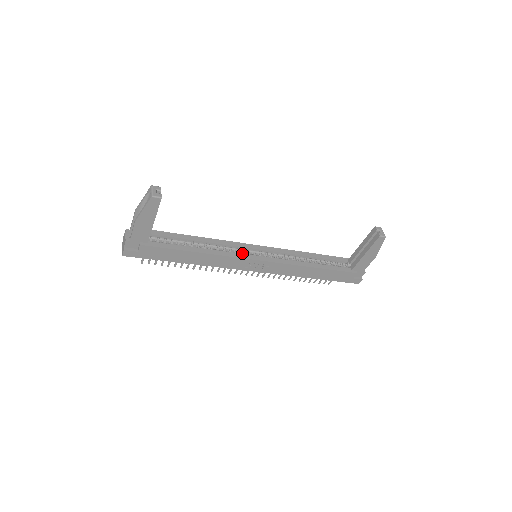
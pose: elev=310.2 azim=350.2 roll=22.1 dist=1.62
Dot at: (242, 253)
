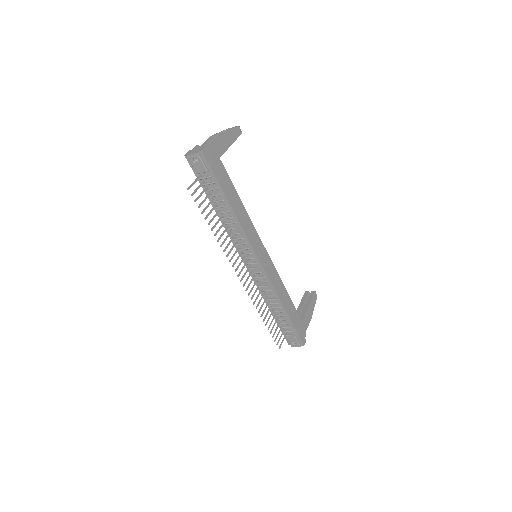
Dot at: occluded
